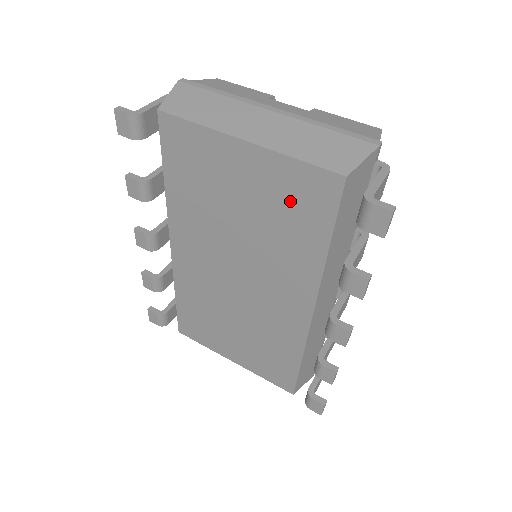
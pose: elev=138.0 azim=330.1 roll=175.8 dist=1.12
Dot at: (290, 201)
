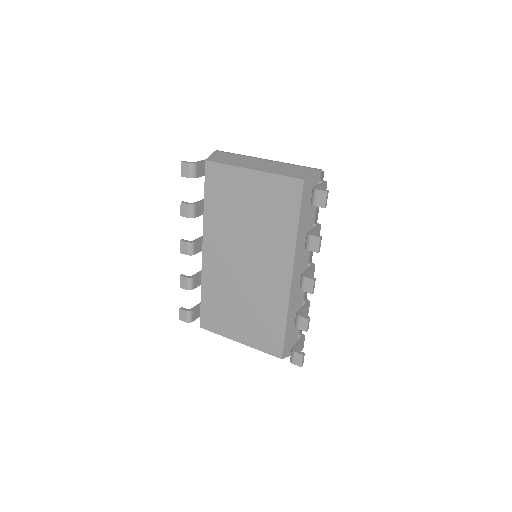
Dot at: (276, 200)
